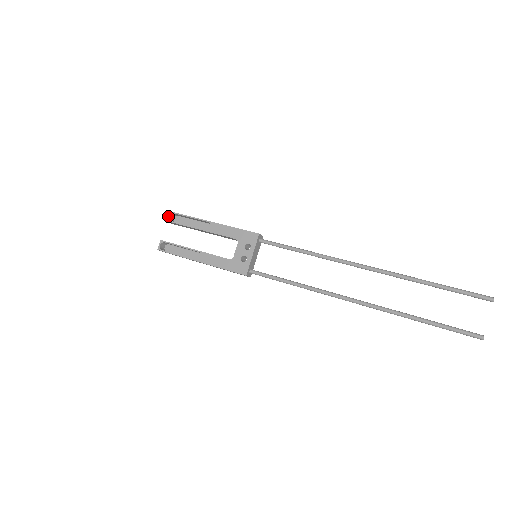
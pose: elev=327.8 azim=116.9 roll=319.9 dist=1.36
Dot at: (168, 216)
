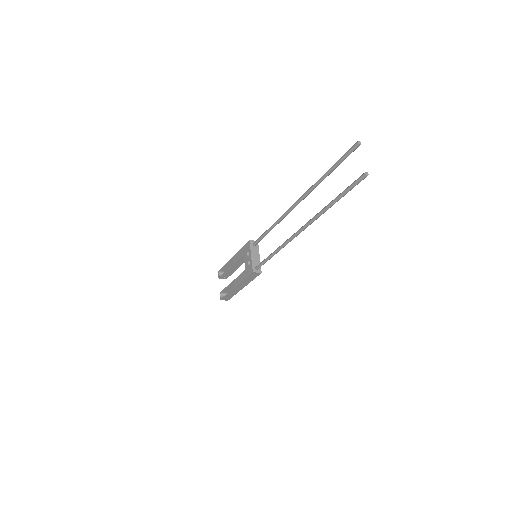
Dot at: (218, 275)
